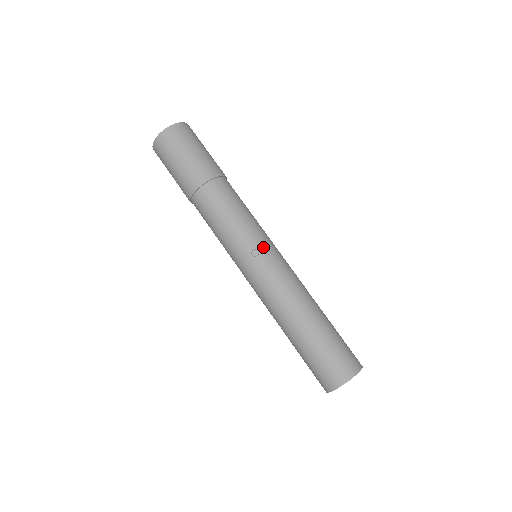
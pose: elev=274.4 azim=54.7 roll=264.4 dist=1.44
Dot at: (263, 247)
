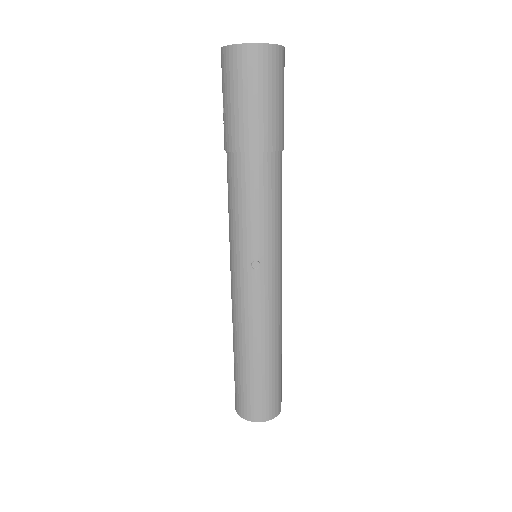
Dot at: (268, 263)
